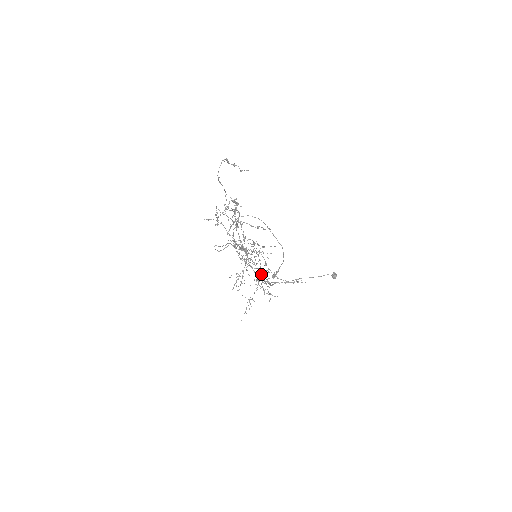
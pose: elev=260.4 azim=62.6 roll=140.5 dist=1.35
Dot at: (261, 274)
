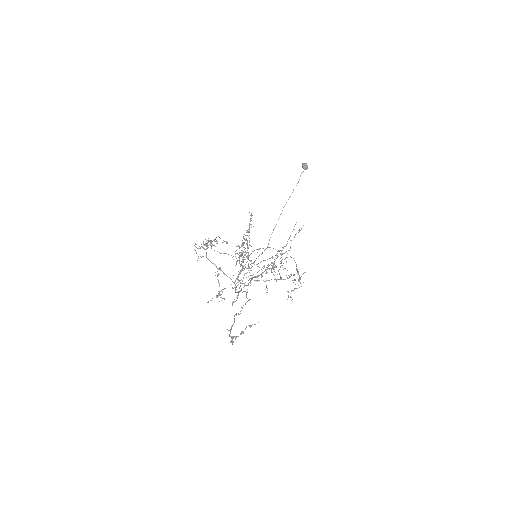
Dot at: occluded
